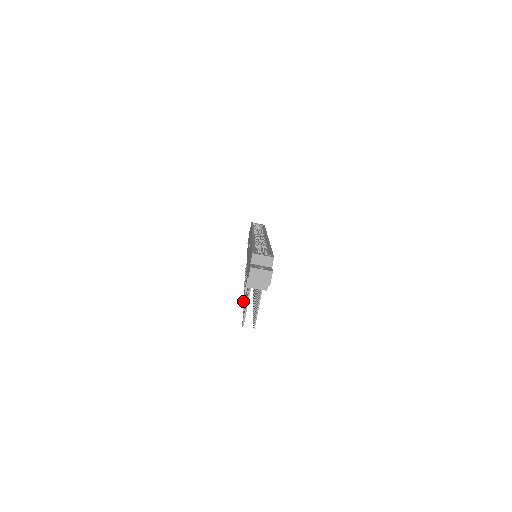
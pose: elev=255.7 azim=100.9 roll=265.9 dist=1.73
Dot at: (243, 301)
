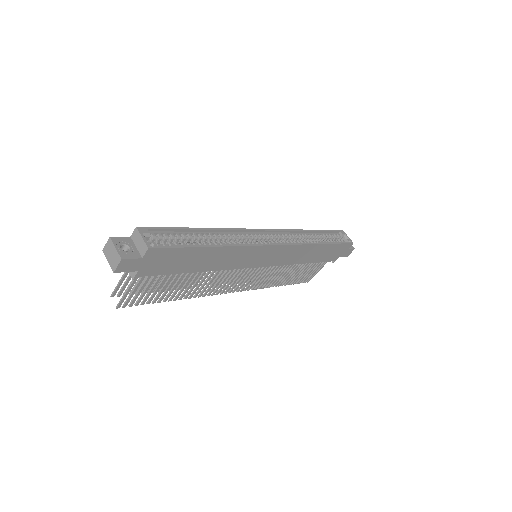
Dot at: occluded
